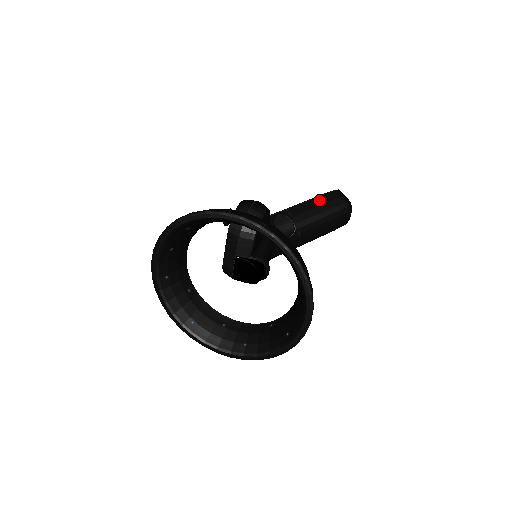
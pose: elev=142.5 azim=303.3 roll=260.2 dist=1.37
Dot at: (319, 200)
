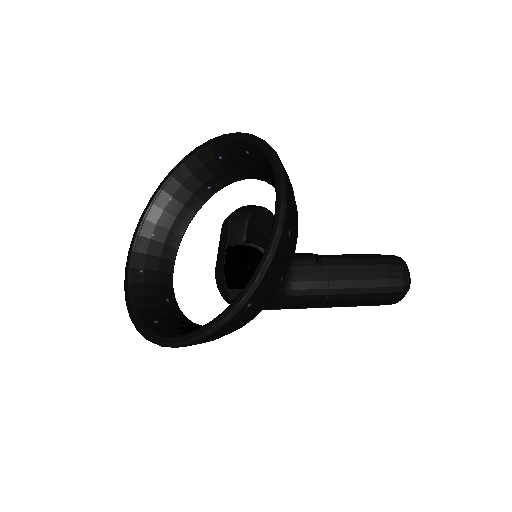
Dot at: occluded
